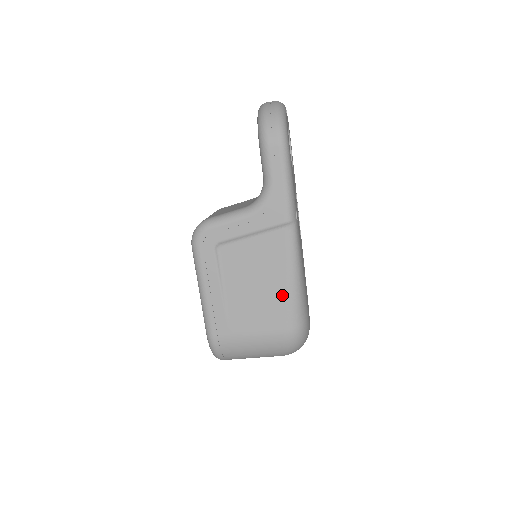
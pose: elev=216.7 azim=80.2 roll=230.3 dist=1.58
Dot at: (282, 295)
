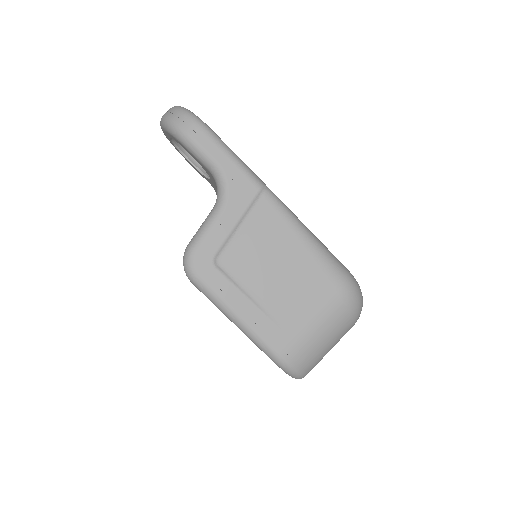
Dot at: (308, 259)
